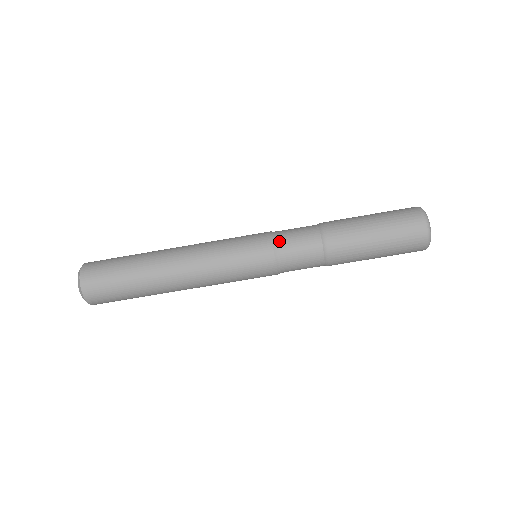
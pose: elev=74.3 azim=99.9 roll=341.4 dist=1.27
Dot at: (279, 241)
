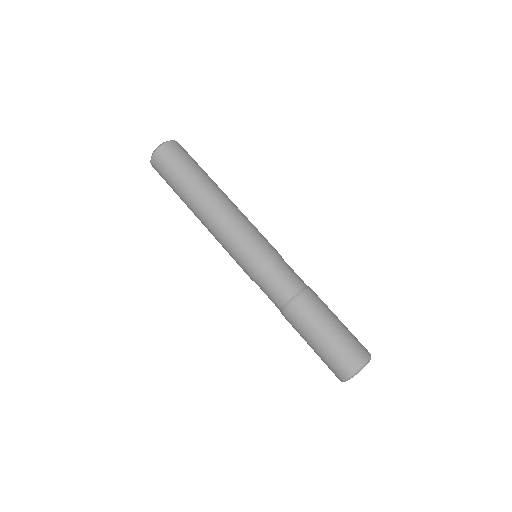
Dot at: occluded
